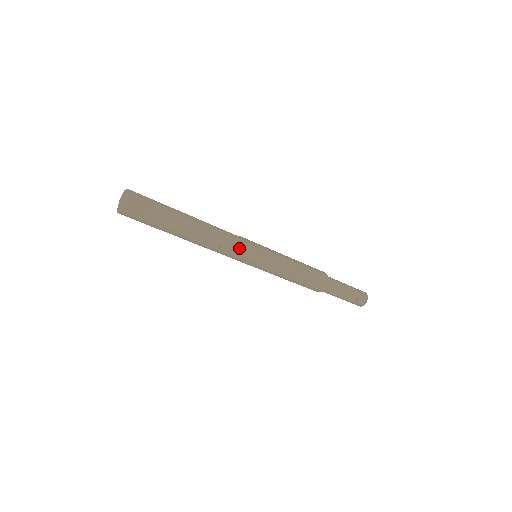
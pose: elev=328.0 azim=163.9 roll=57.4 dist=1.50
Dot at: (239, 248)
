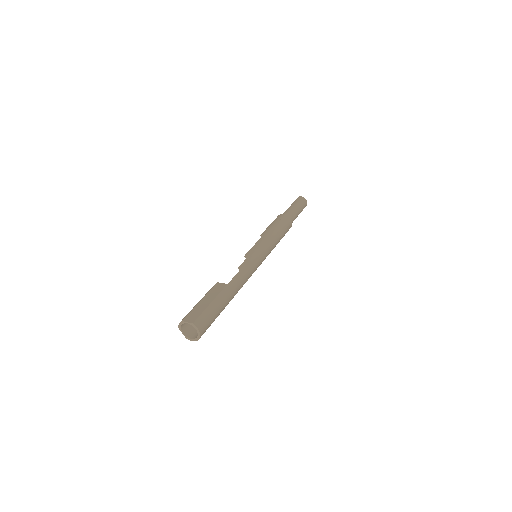
Dot at: (254, 269)
